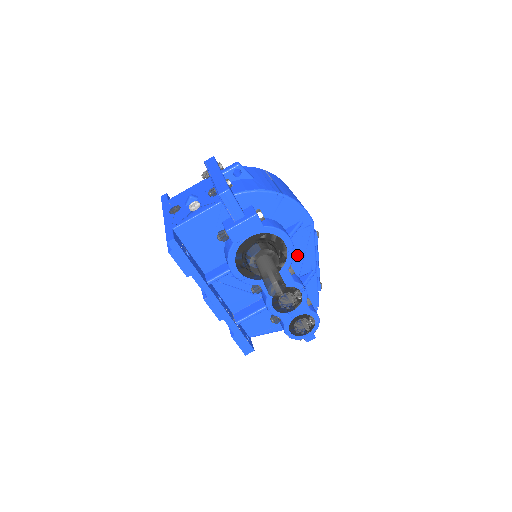
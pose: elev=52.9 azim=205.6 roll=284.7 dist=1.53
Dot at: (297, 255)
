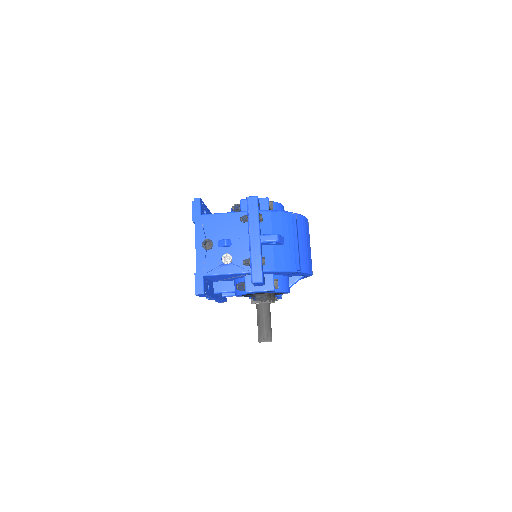
Dot at: occluded
